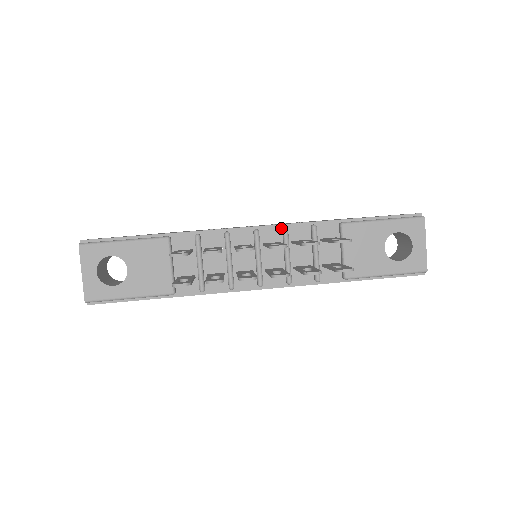
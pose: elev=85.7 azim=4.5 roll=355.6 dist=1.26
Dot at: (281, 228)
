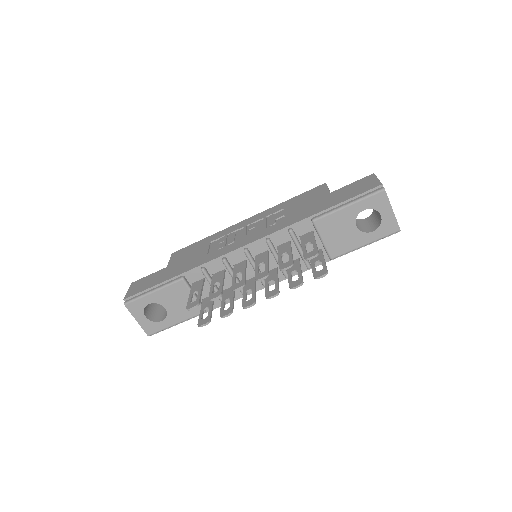
Dot at: (264, 240)
